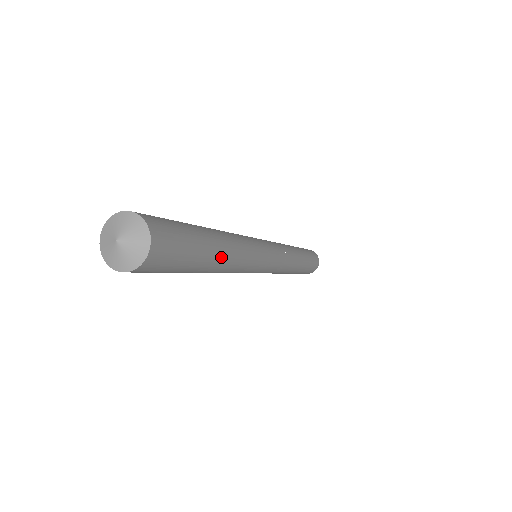
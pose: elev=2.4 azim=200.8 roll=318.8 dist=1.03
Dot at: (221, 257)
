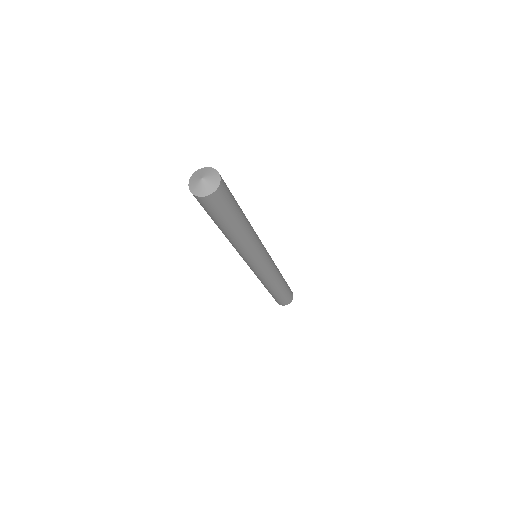
Dot at: occluded
